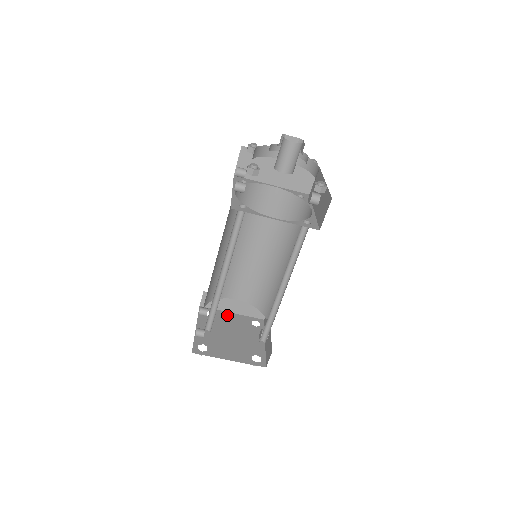
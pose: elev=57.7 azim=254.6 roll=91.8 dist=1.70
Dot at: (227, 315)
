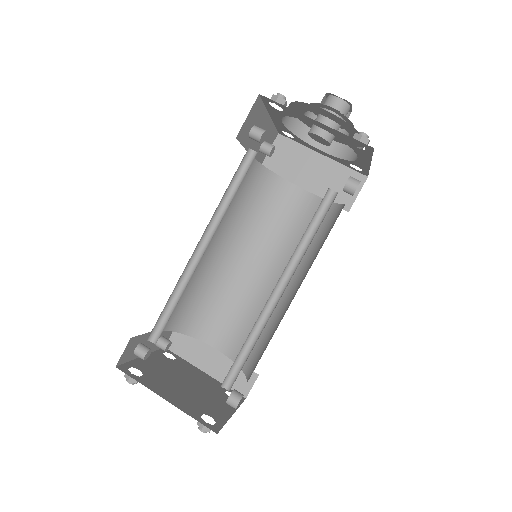
Dot at: (196, 370)
